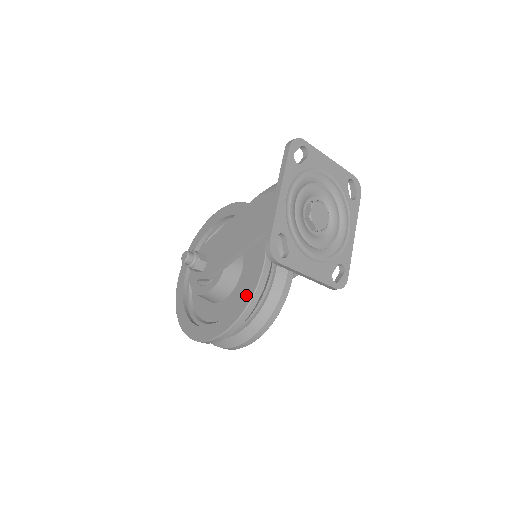
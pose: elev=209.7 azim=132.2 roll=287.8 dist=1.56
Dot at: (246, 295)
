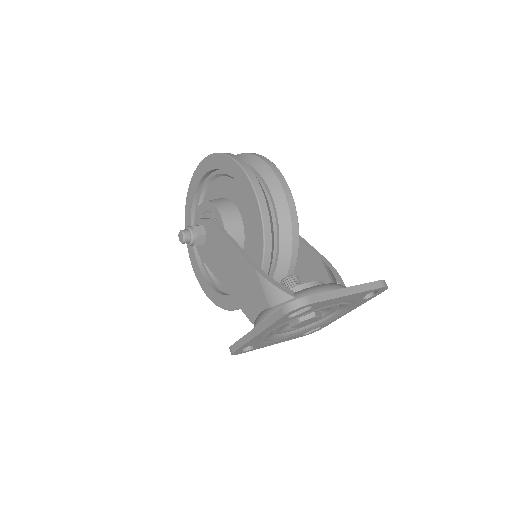
Dot at: (226, 302)
